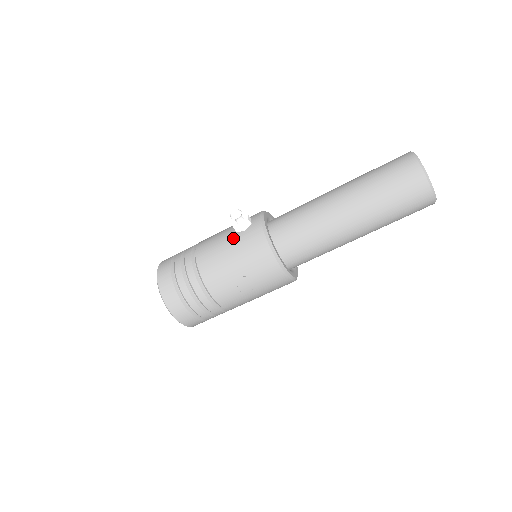
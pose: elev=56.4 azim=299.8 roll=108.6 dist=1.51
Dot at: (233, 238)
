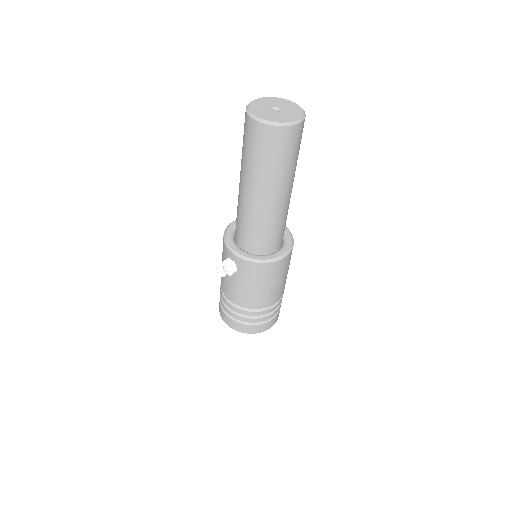
Dot at: (238, 279)
